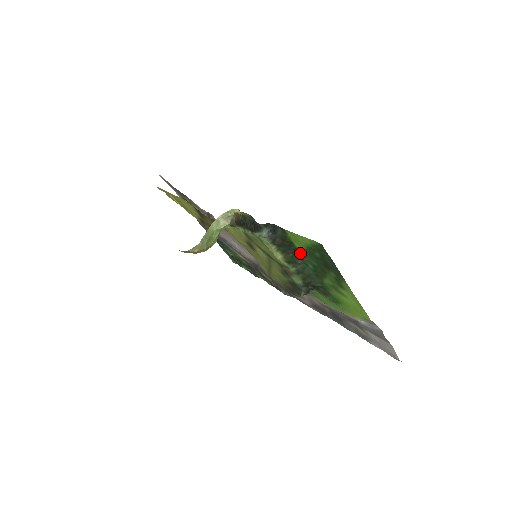
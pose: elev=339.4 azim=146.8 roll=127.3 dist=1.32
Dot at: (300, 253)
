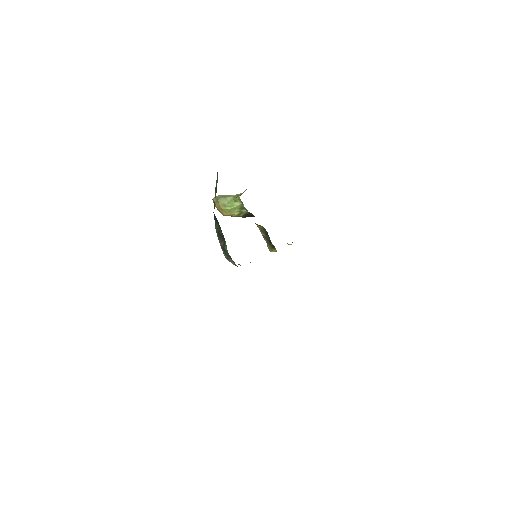
Dot at: occluded
